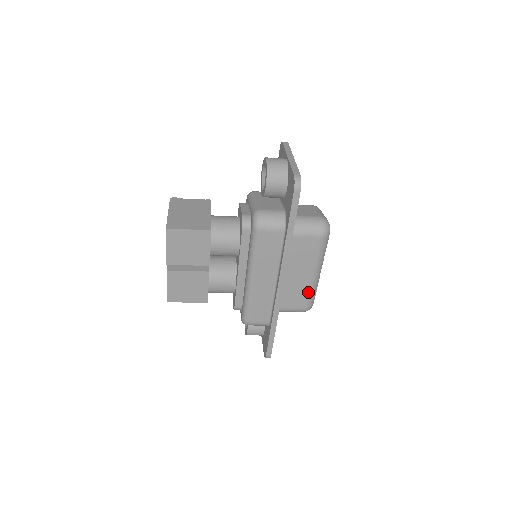
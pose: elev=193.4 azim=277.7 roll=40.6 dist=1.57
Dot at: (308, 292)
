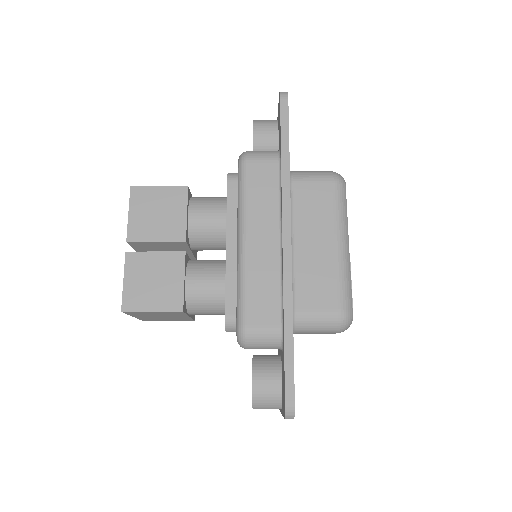
Dot at: (337, 277)
